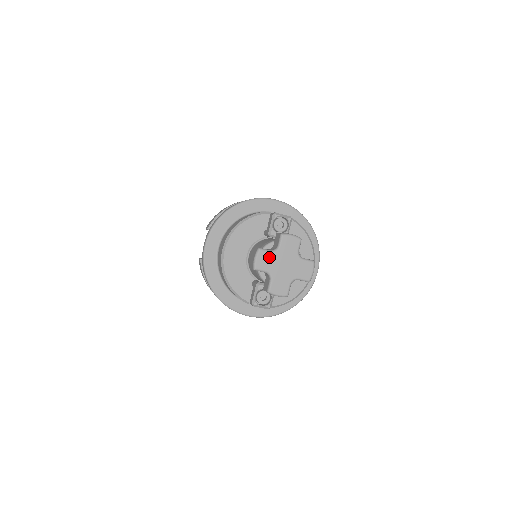
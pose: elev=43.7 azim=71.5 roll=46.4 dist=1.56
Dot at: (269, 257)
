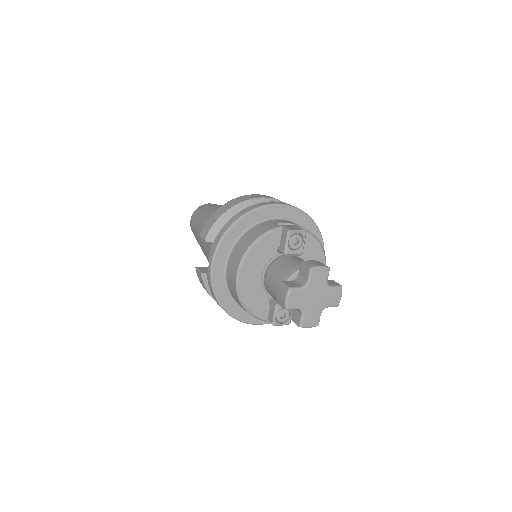
Dot at: (300, 294)
